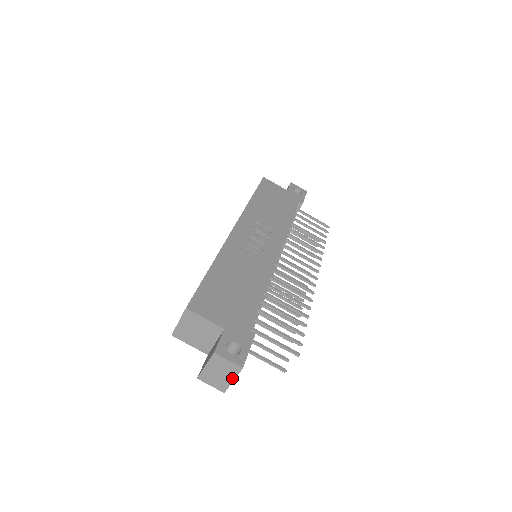
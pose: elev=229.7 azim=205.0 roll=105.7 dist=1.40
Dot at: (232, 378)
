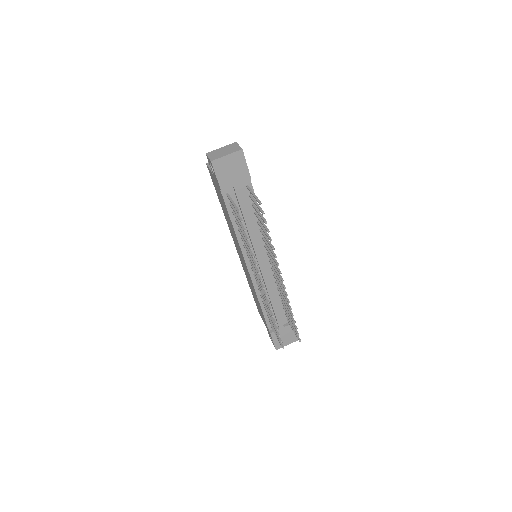
Dot at: (228, 154)
